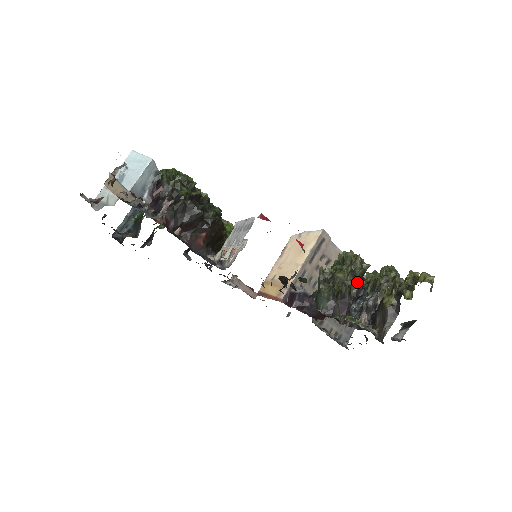
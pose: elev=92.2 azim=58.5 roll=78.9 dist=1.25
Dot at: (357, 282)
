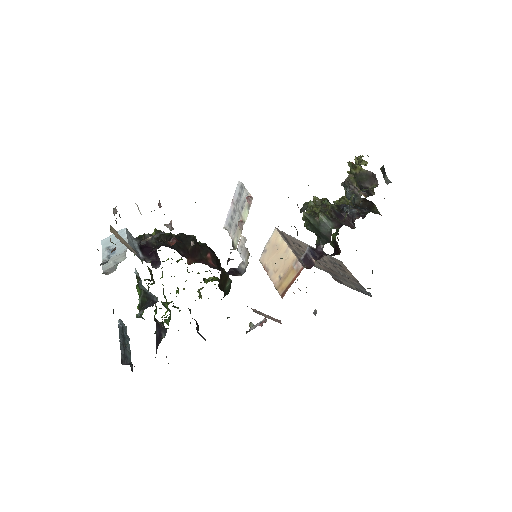
Dot at: (331, 205)
